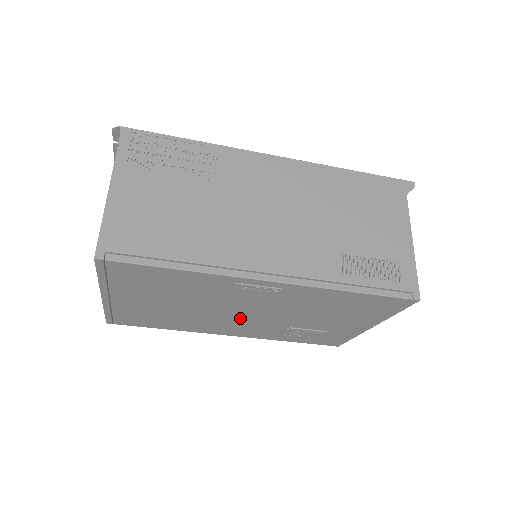
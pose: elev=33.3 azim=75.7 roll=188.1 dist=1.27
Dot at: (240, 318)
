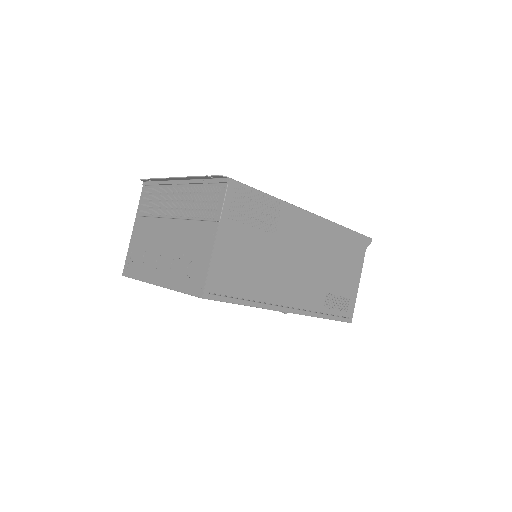
Dot at: occluded
